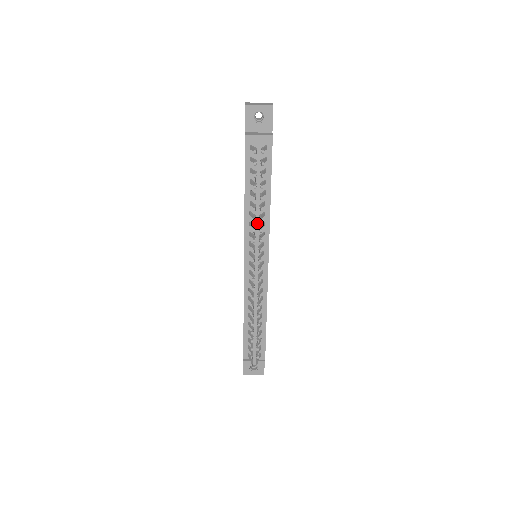
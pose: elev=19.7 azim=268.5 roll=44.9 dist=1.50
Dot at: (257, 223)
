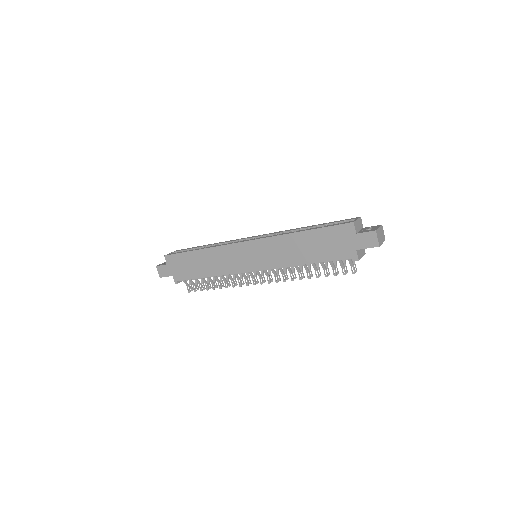
Dot at: (292, 266)
